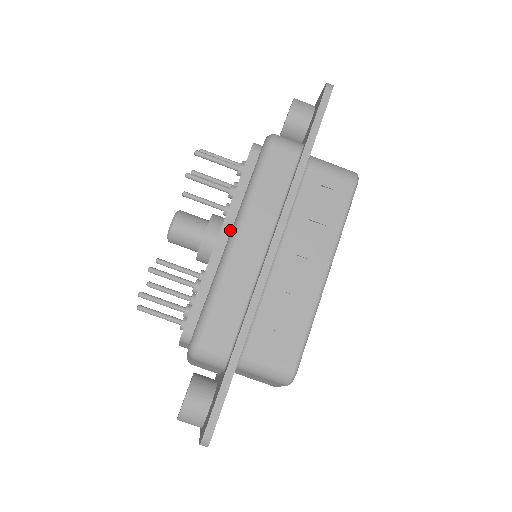
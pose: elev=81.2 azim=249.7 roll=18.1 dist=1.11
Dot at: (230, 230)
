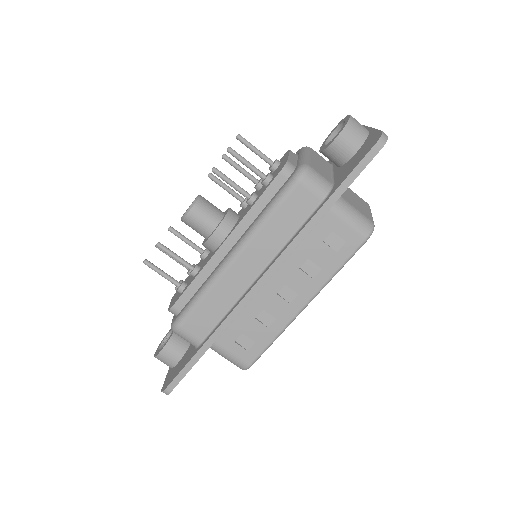
Dot at: (235, 241)
